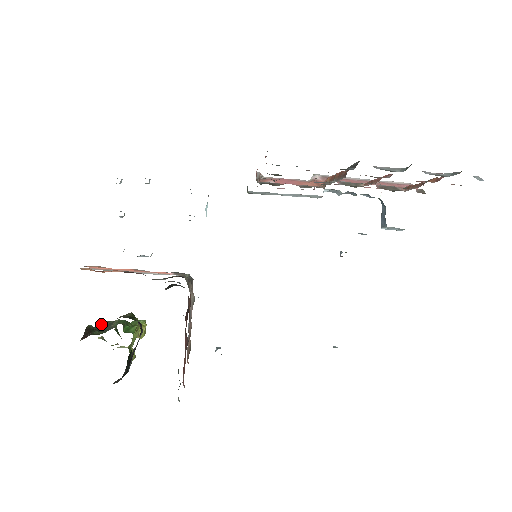
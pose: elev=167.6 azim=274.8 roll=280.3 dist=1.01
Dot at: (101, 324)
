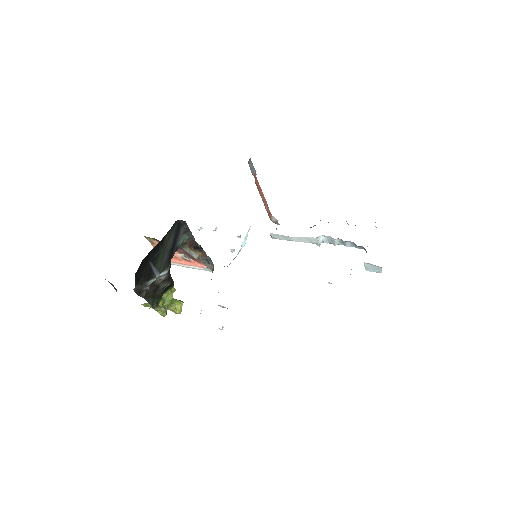
Dot at: occluded
